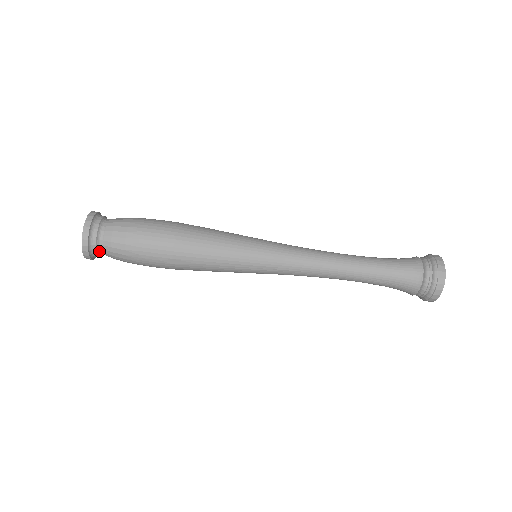
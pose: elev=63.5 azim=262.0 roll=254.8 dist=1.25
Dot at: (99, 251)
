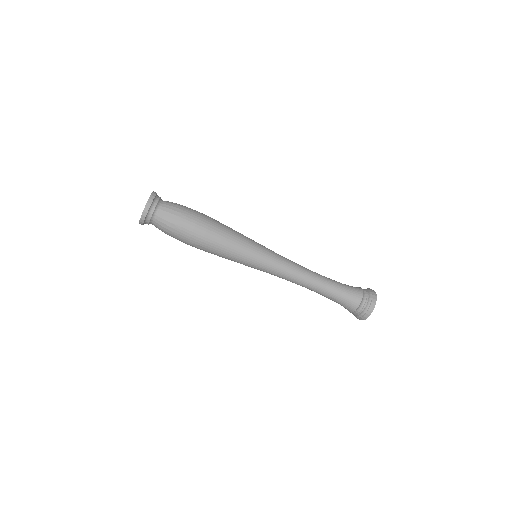
Dot at: (150, 223)
